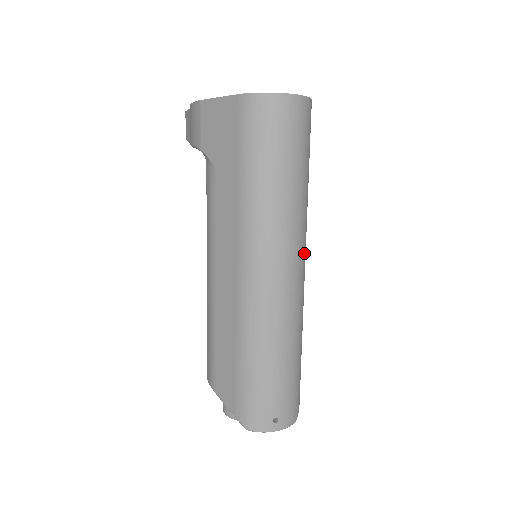
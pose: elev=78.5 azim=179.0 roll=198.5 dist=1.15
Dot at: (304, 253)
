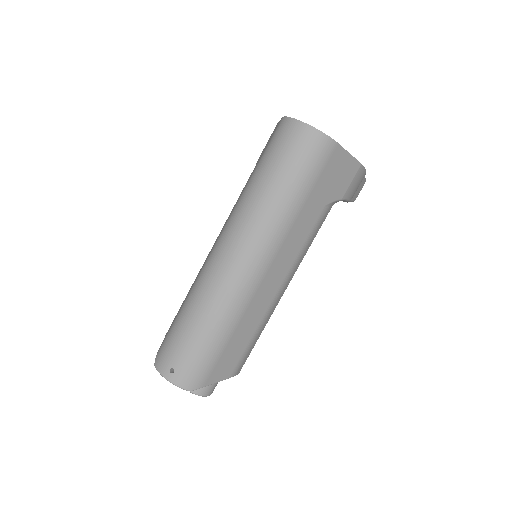
Dot at: (268, 257)
